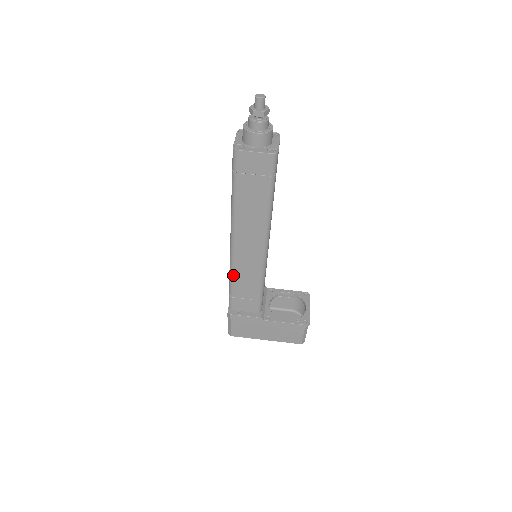
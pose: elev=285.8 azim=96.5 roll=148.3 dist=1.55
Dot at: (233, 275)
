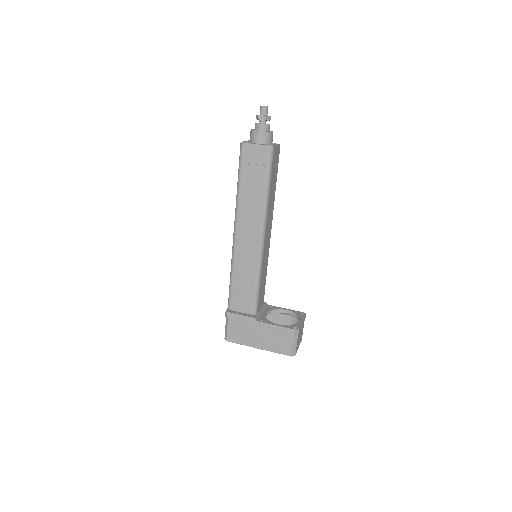
Dot at: (233, 268)
